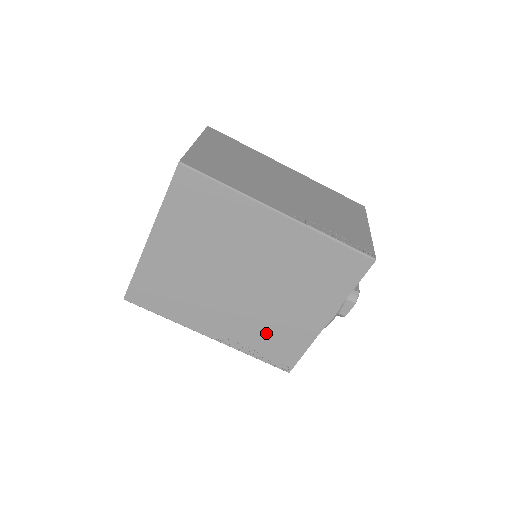
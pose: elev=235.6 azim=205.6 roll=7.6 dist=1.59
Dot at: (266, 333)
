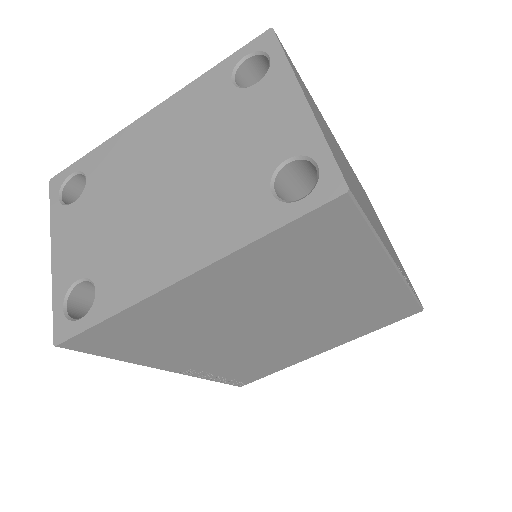
Dot at: (251, 363)
